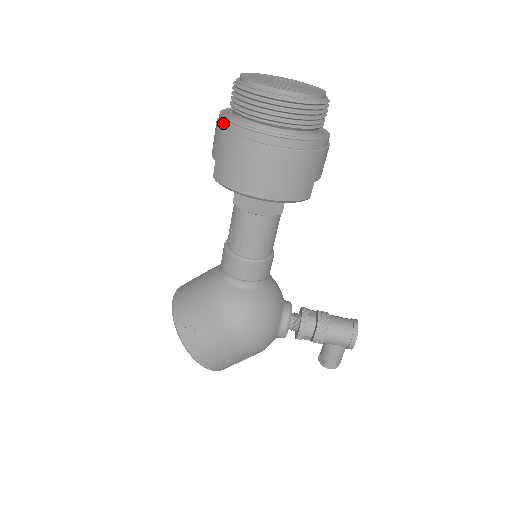
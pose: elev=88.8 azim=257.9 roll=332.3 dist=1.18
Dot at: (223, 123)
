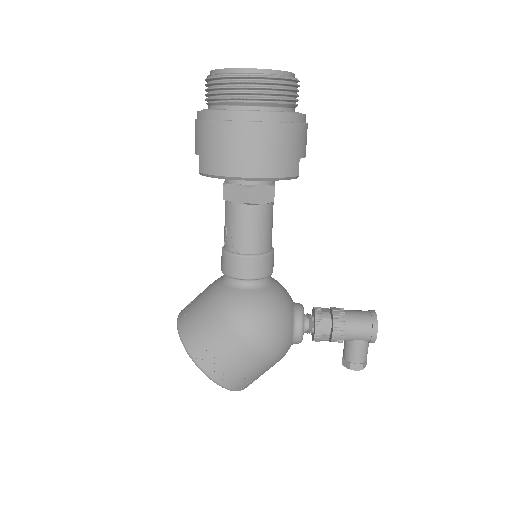
Dot at: (201, 115)
